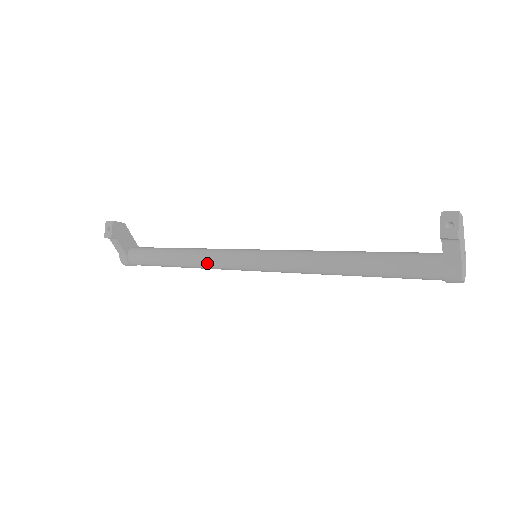
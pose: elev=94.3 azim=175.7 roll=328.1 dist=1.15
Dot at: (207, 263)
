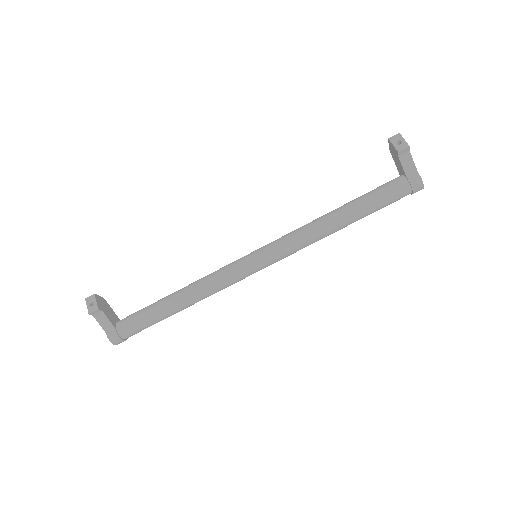
Dot at: (212, 285)
